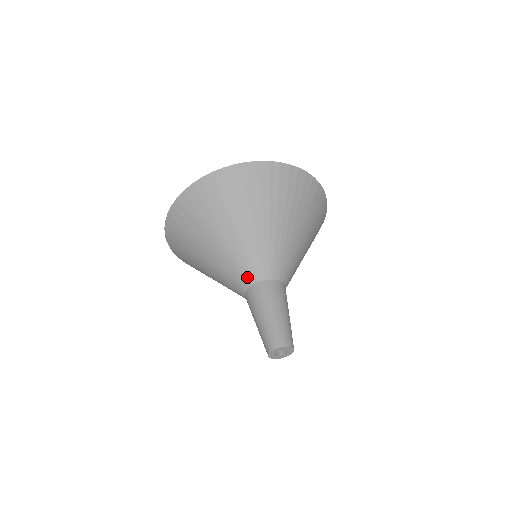
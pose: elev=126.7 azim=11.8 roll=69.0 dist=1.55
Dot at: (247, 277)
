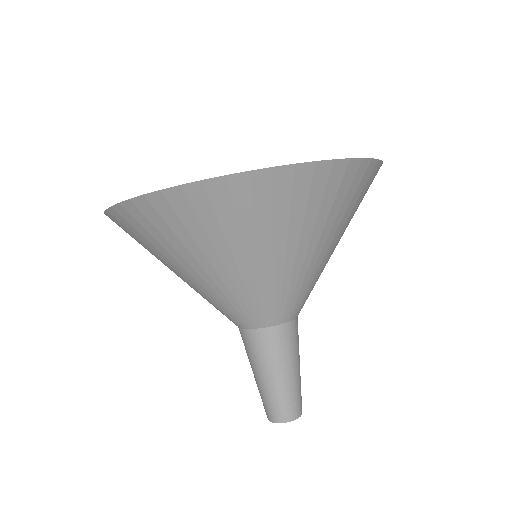
Dot at: (247, 320)
